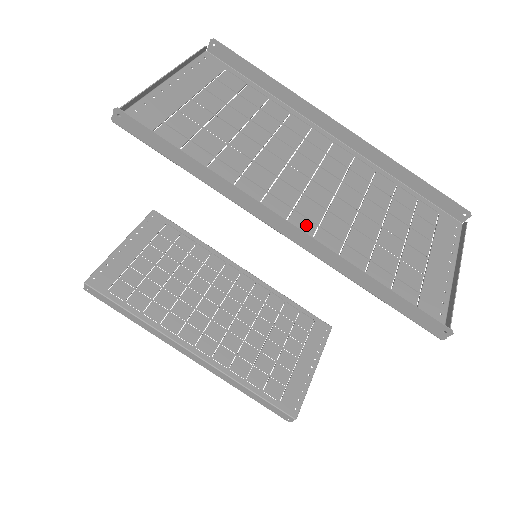
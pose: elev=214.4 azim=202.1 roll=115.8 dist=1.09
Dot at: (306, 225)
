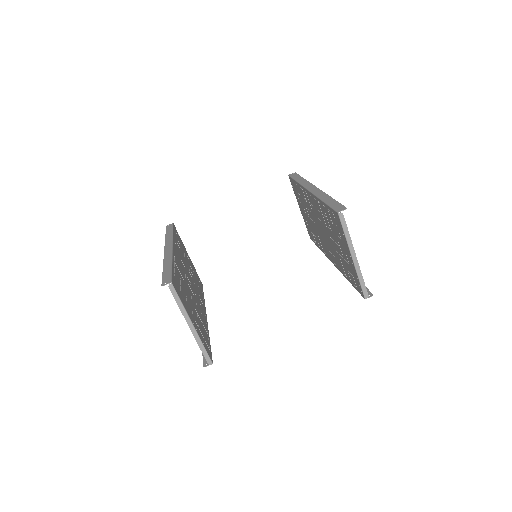
Dot at: (315, 205)
